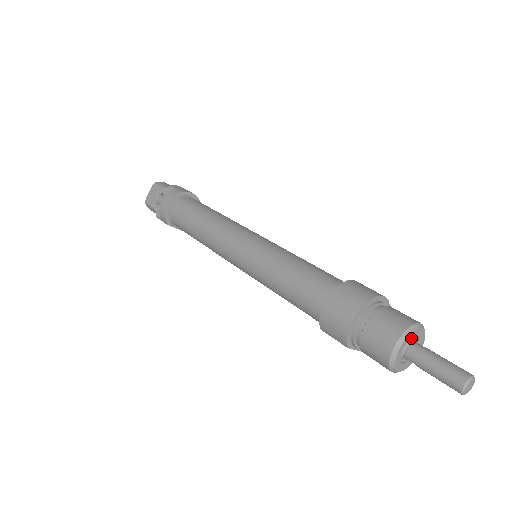
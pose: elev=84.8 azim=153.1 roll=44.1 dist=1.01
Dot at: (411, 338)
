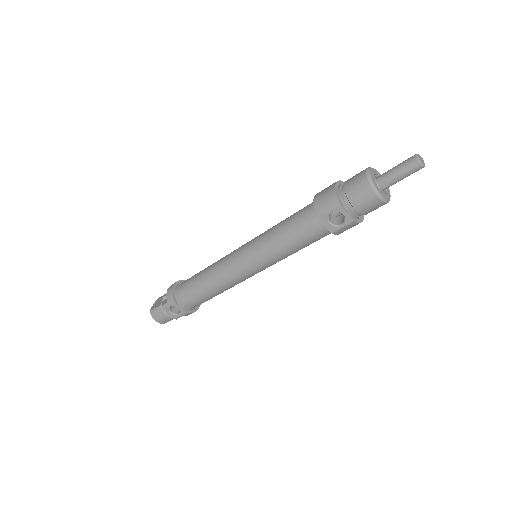
Dot at: (376, 173)
